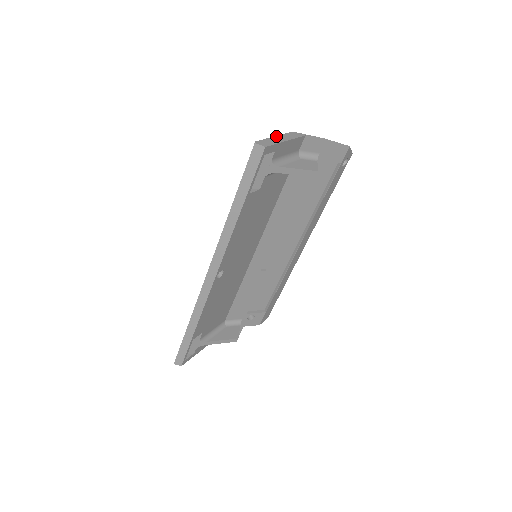
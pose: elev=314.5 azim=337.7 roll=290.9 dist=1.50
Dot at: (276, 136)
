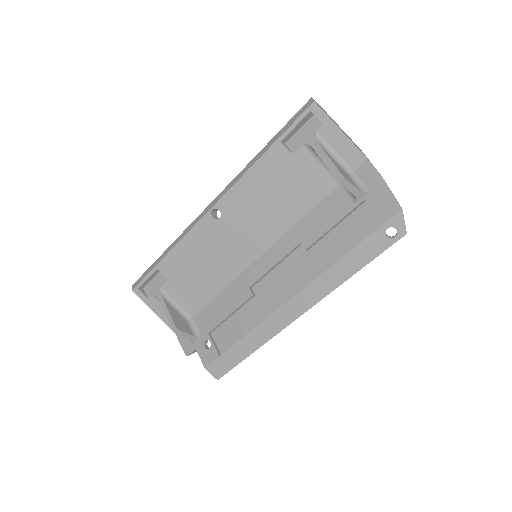
Dot at: occluded
